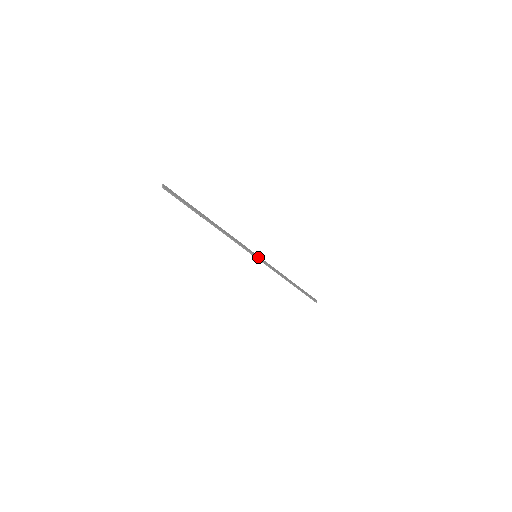
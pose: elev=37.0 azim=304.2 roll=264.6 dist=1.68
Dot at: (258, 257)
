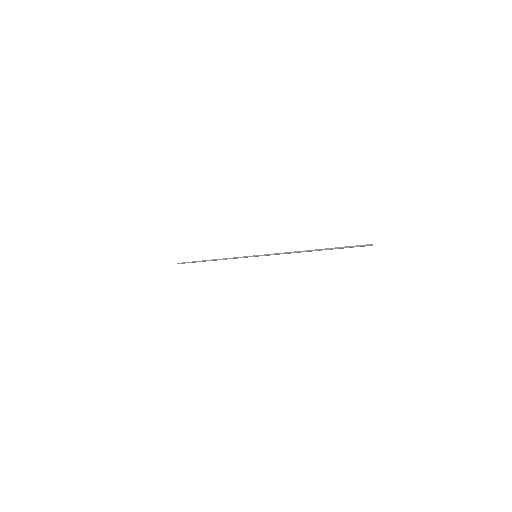
Dot at: (258, 255)
